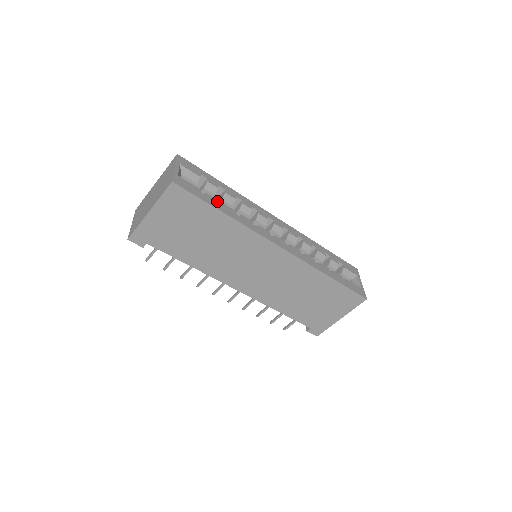
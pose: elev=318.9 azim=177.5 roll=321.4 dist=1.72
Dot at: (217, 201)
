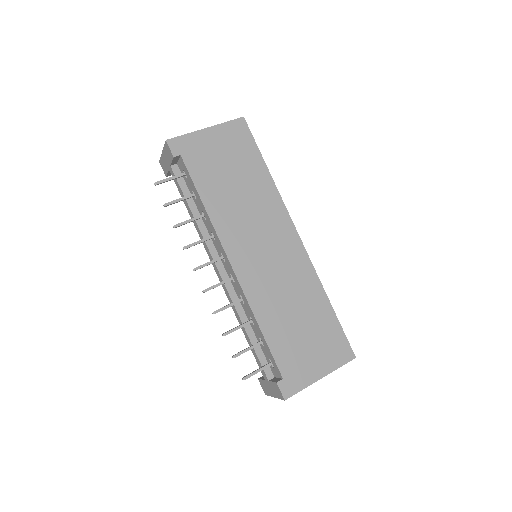
Dot at: occluded
